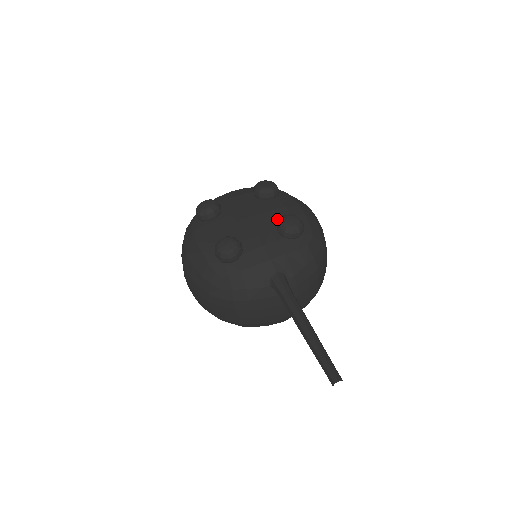
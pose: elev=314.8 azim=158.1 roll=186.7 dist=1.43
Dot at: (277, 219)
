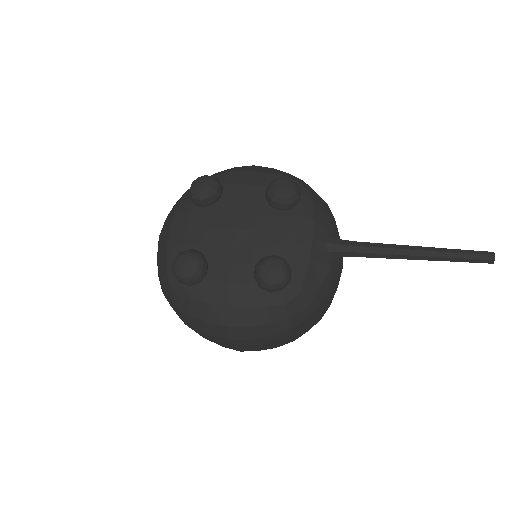
Dot at: (260, 202)
